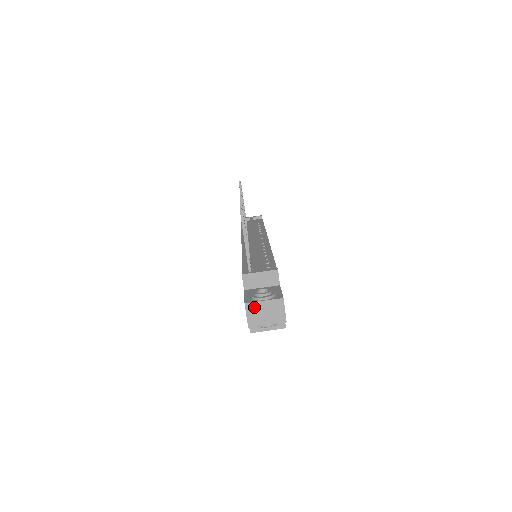
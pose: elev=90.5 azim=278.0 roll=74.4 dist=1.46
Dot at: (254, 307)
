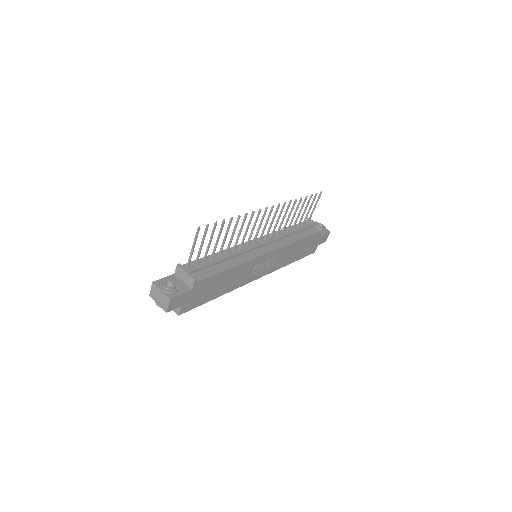
Dot at: (156, 288)
